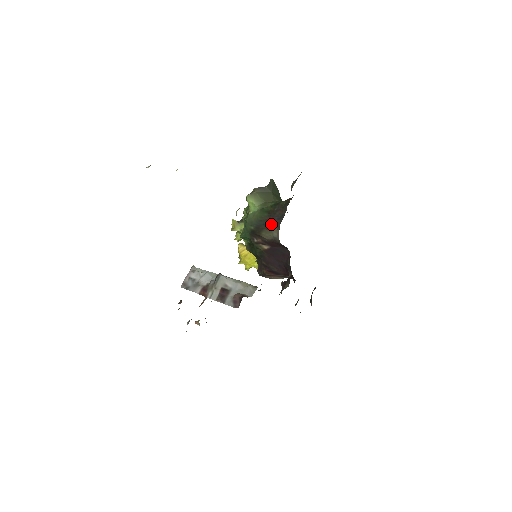
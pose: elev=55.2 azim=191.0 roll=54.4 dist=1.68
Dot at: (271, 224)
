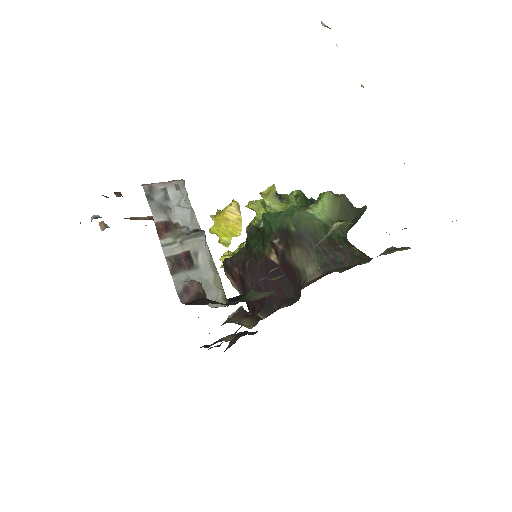
Dot at: (319, 254)
